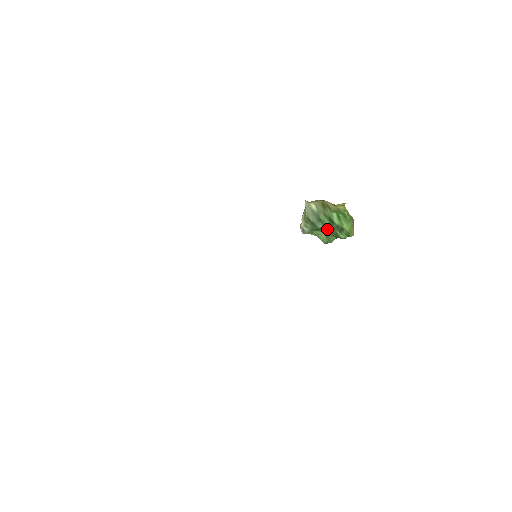
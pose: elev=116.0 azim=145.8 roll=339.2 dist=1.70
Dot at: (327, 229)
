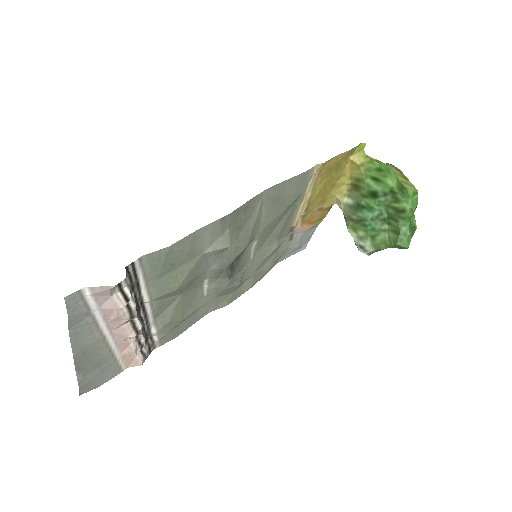
Dot at: (387, 220)
